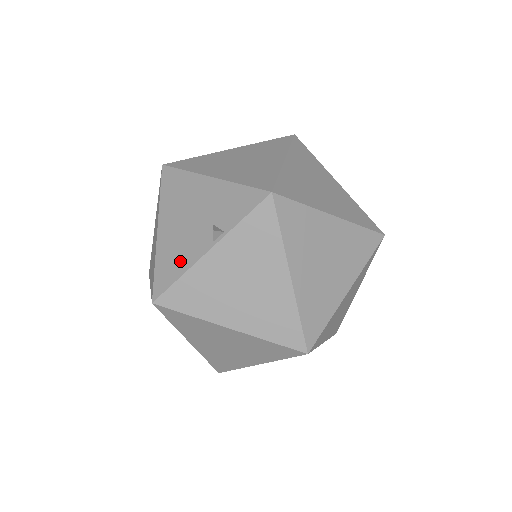
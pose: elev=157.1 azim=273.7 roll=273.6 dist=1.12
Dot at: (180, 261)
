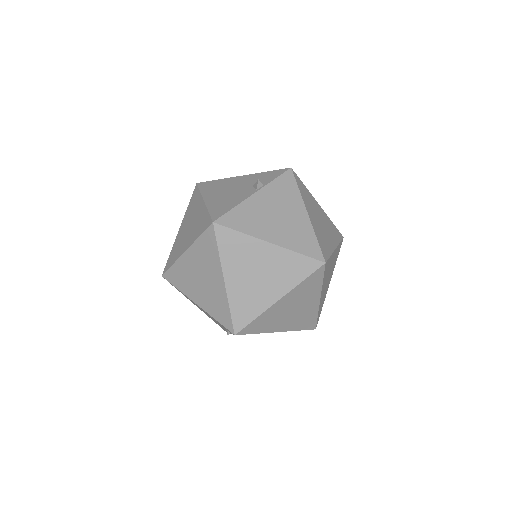
Dot at: (231, 203)
